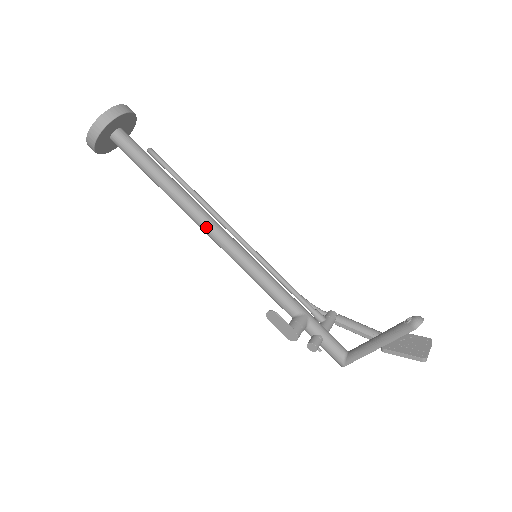
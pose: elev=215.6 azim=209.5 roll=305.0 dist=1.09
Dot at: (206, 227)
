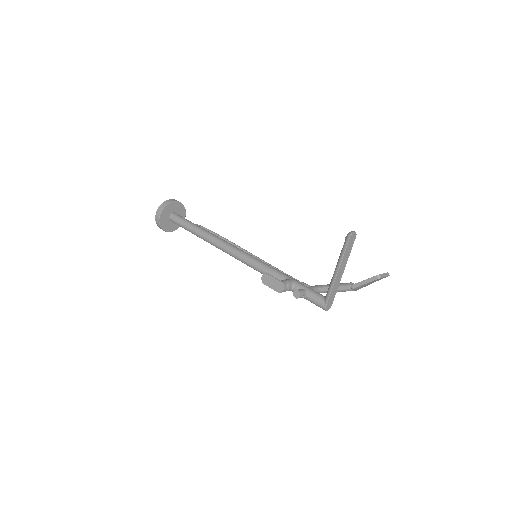
Dot at: (222, 245)
